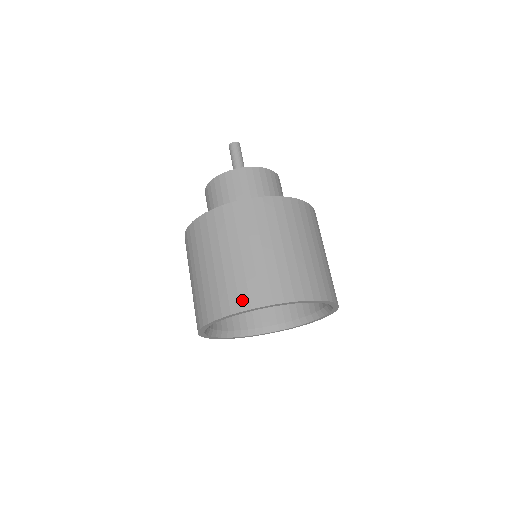
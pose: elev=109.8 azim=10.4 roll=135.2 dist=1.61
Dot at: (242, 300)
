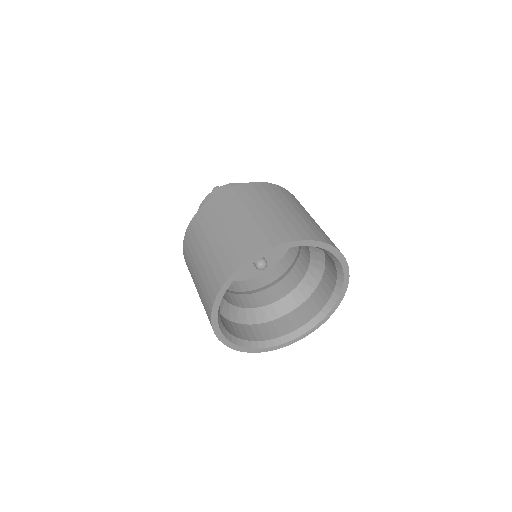
Dot at: (302, 233)
